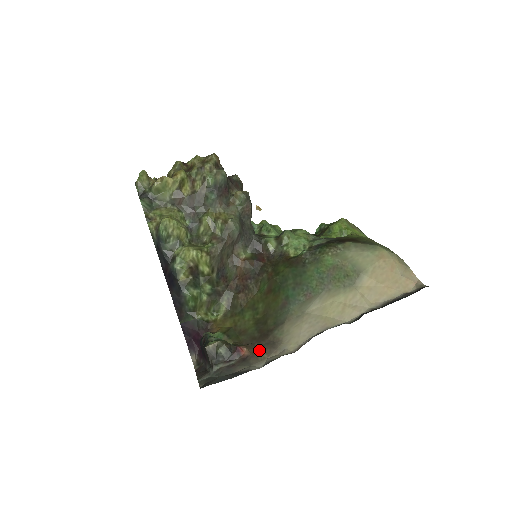
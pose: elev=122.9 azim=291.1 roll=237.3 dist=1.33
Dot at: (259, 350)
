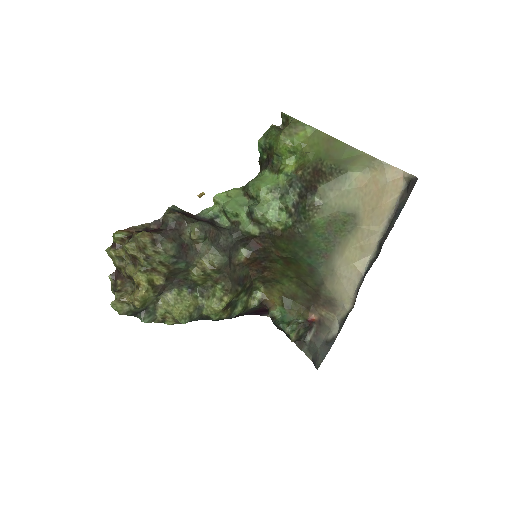
Dot at: (323, 311)
